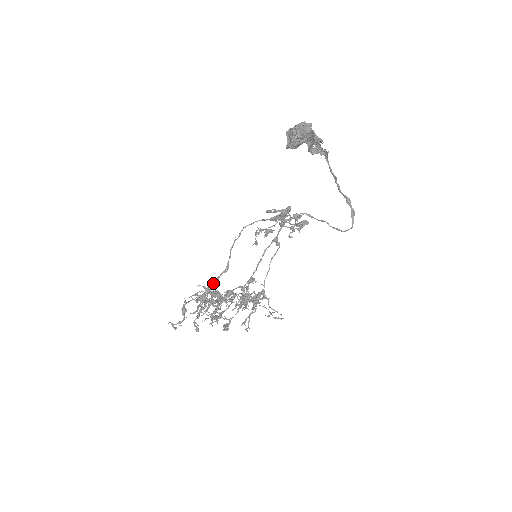
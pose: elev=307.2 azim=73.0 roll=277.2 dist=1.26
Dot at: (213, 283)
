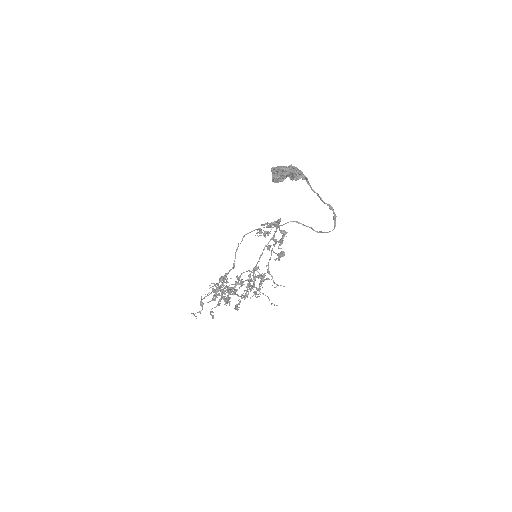
Dot at: (224, 276)
